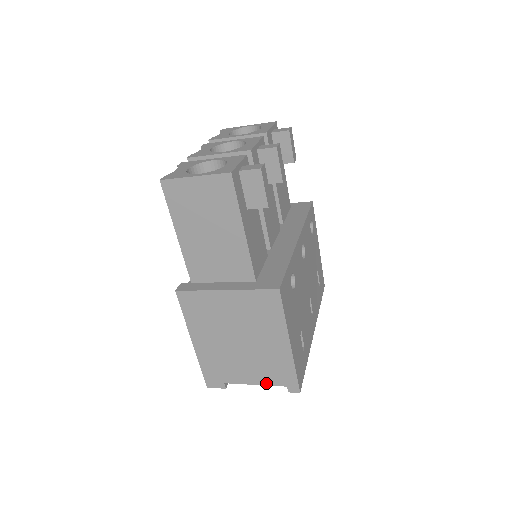
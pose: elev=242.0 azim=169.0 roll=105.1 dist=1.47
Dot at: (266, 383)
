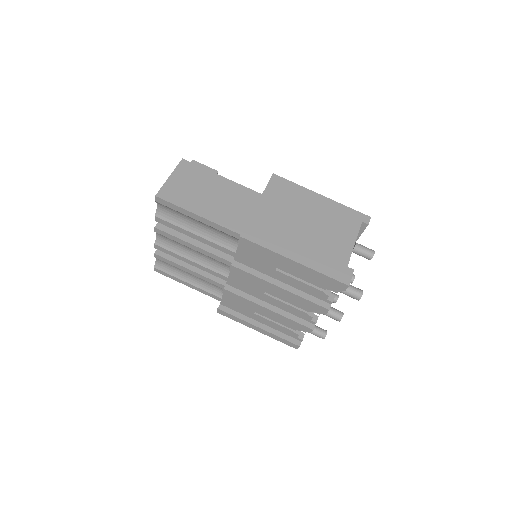
Dot at: (355, 234)
